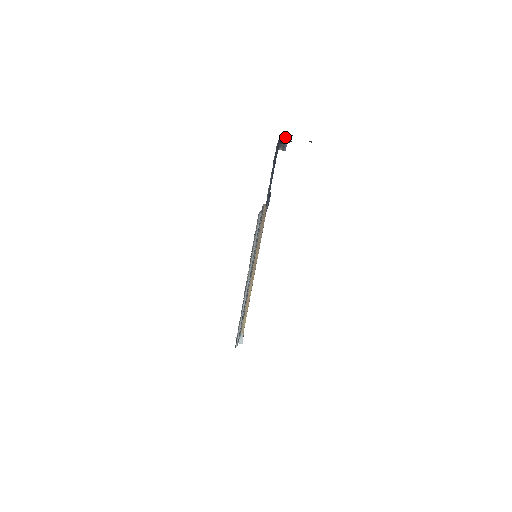
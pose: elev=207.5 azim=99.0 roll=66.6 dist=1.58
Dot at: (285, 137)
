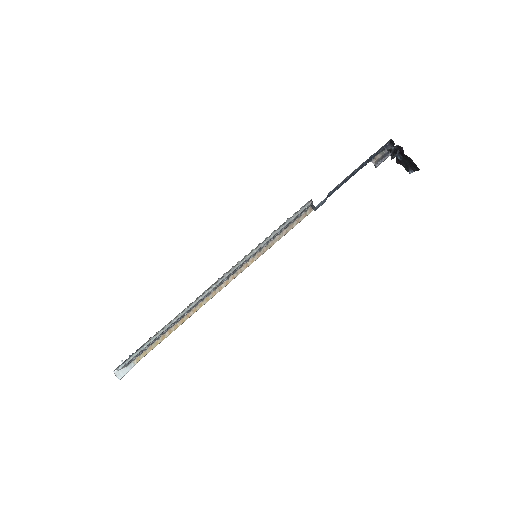
Dot at: (387, 153)
